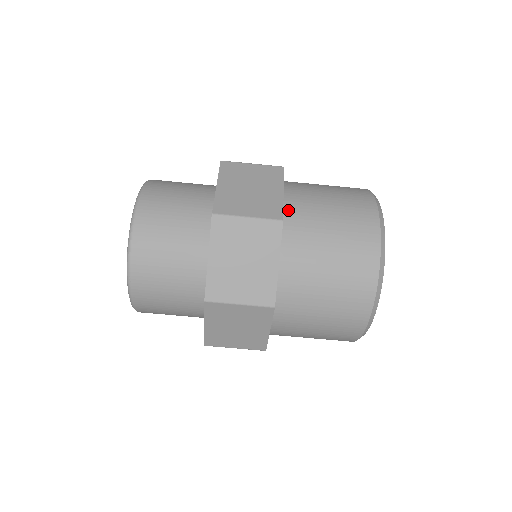
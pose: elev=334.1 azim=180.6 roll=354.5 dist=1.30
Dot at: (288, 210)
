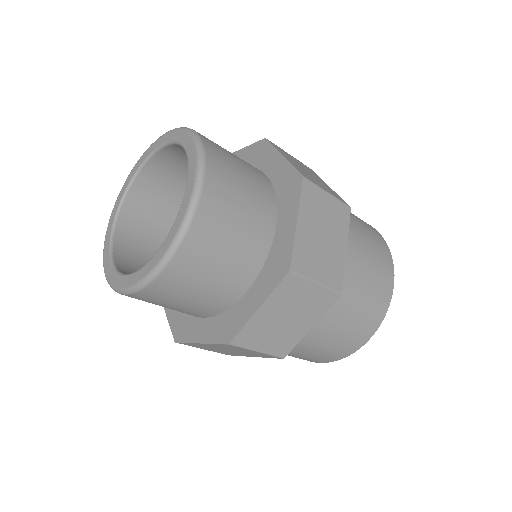
Dot at: occluded
